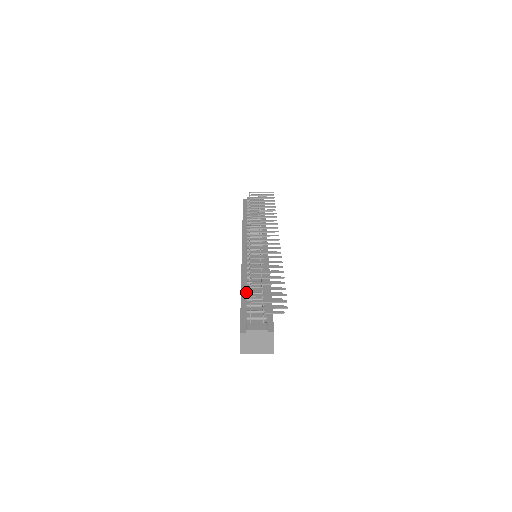
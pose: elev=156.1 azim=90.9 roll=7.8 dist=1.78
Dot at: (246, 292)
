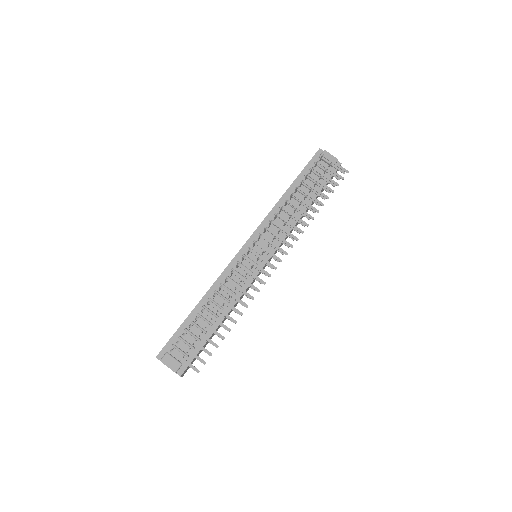
Dot at: (199, 311)
